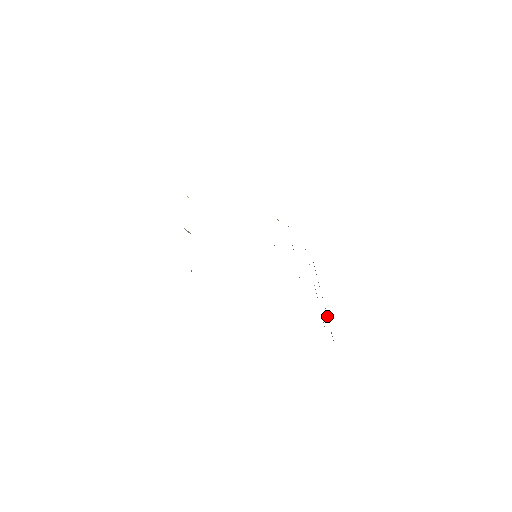
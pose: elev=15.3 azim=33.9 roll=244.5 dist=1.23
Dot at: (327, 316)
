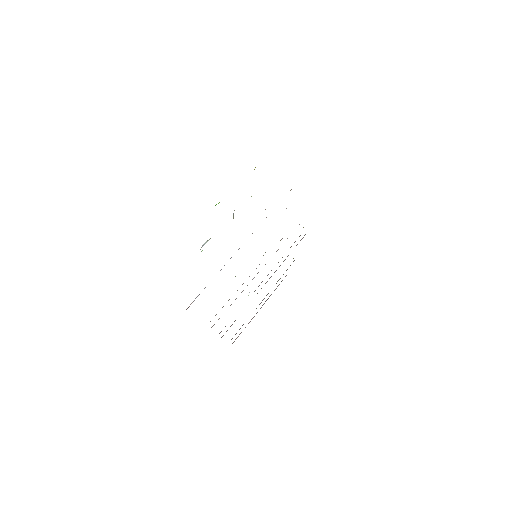
Dot at: occluded
